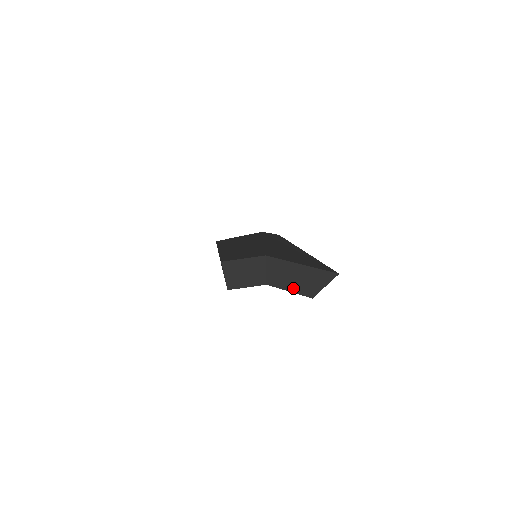
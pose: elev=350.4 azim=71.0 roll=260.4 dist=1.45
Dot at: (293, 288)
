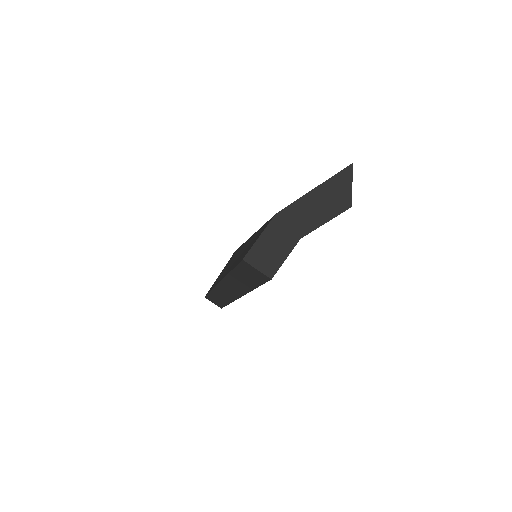
Dot at: (326, 216)
